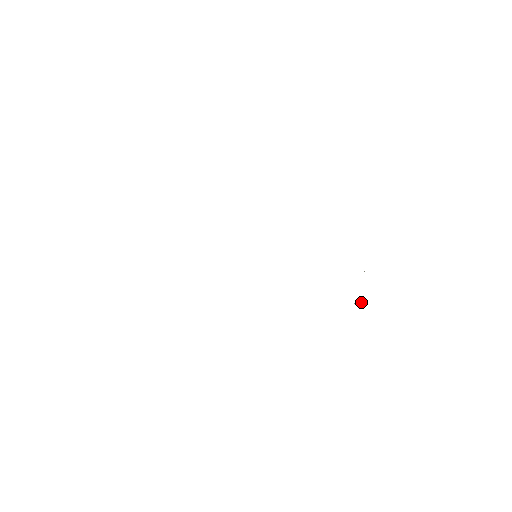
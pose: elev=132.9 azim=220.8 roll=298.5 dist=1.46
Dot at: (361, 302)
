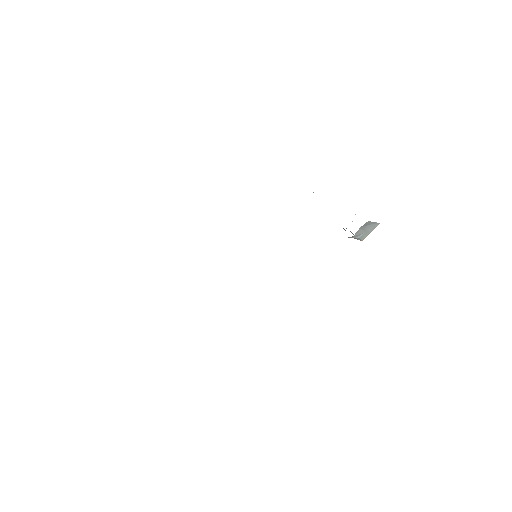
Dot at: (363, 233)
